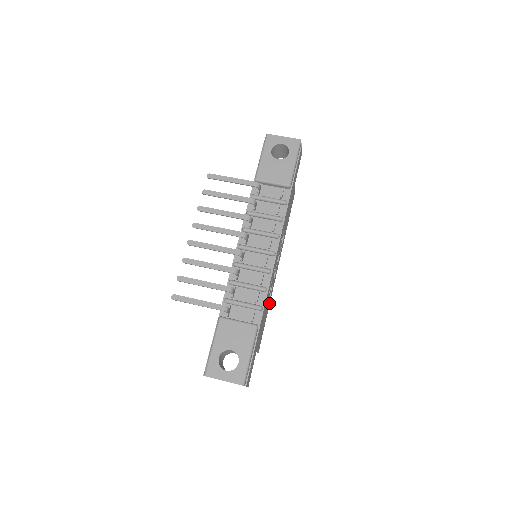
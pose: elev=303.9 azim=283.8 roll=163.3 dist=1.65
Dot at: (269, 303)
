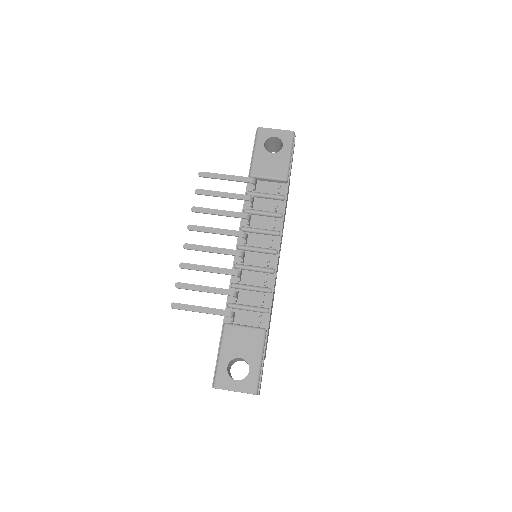
Dot at: occluded
